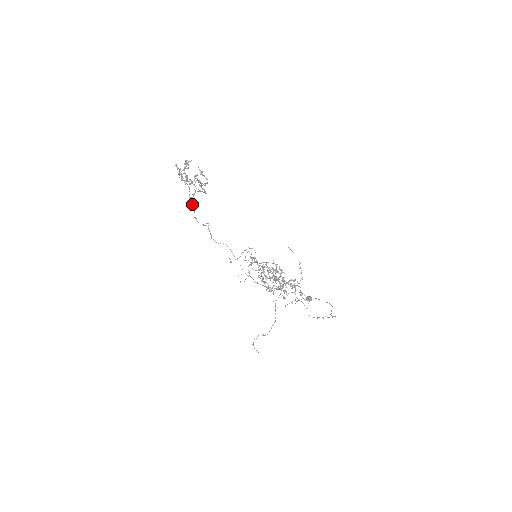
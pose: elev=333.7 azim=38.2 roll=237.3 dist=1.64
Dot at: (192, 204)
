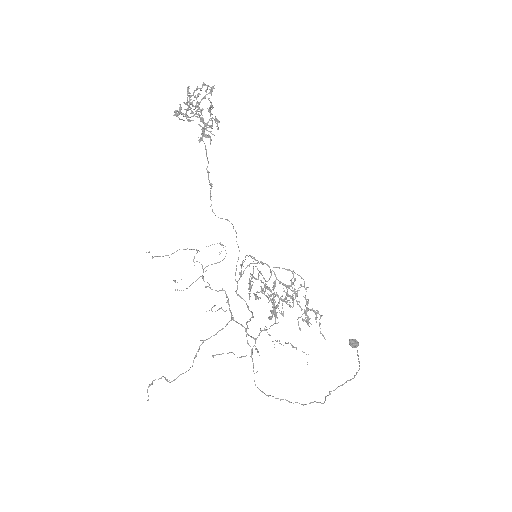
Dot at: (206, 151)
